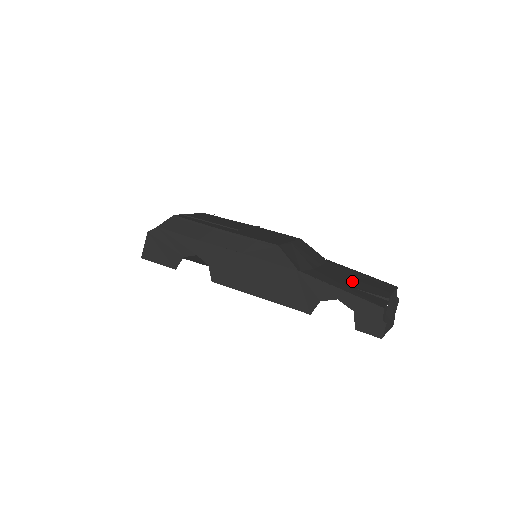
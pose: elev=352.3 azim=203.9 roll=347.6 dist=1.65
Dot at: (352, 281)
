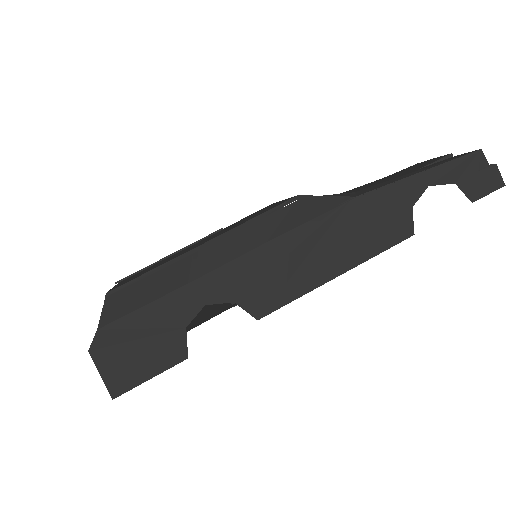
Dot at: (394, 176)
